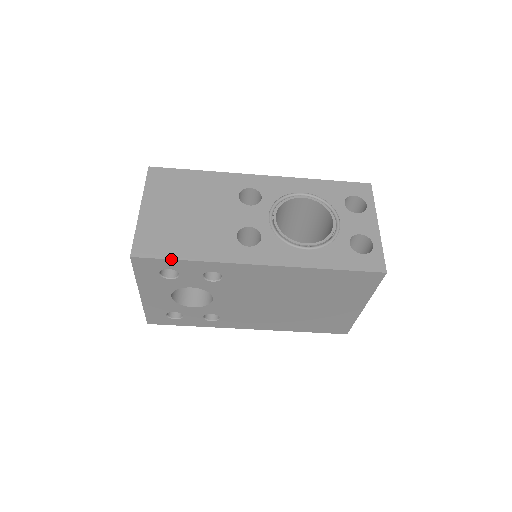
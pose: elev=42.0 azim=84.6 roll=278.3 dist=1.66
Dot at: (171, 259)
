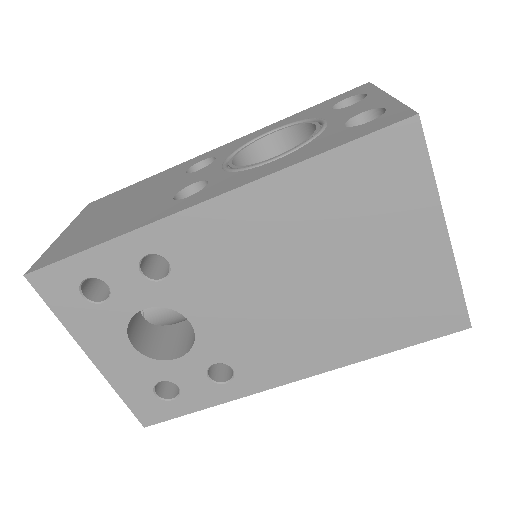
Dot at: (75, 254)
